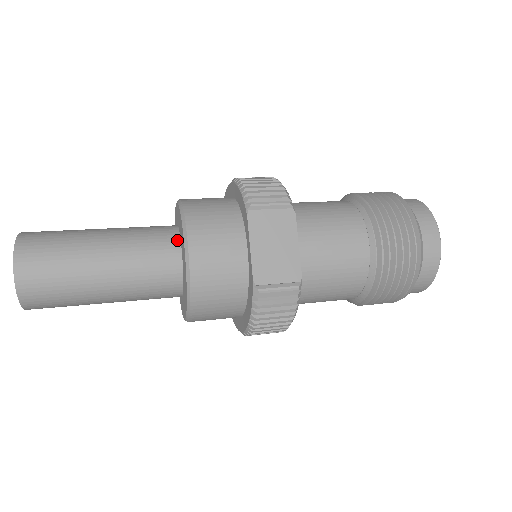
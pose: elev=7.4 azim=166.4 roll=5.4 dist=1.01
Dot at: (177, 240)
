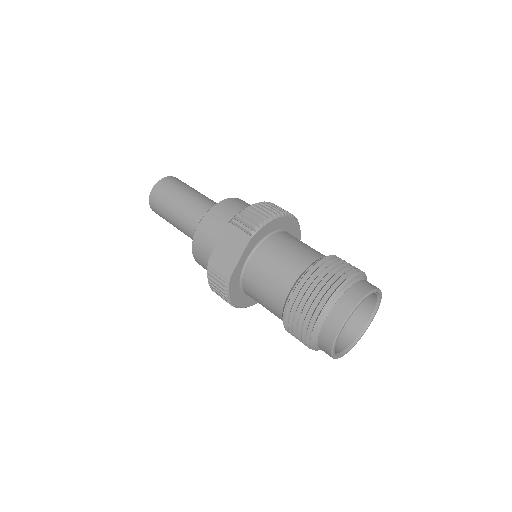
Dot at: occluded
